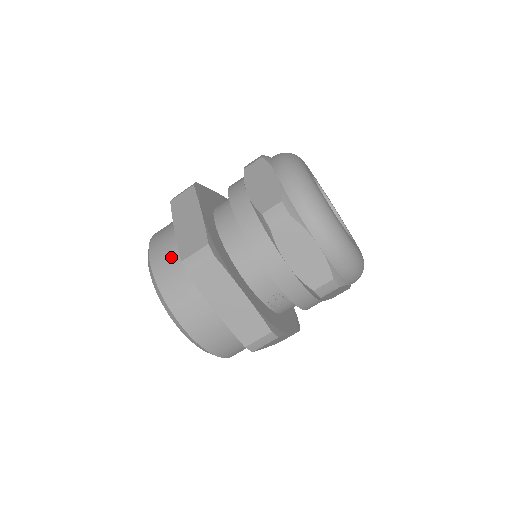
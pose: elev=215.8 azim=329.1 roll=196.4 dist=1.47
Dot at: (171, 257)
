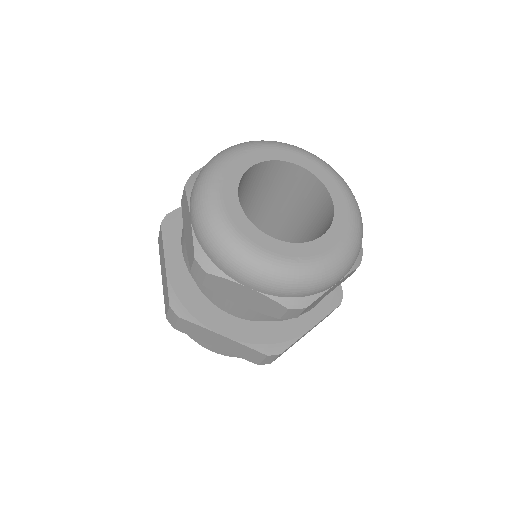
Dot at: occluded
